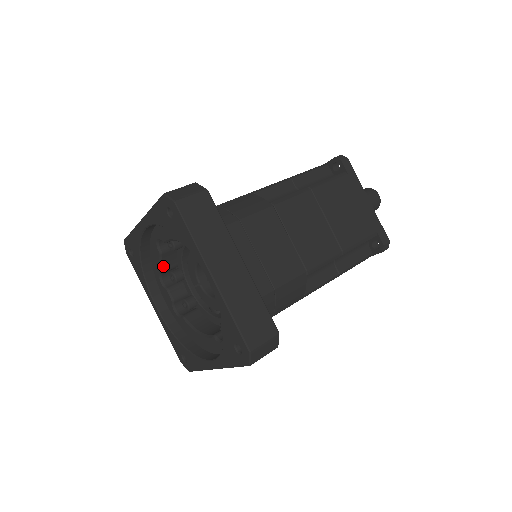
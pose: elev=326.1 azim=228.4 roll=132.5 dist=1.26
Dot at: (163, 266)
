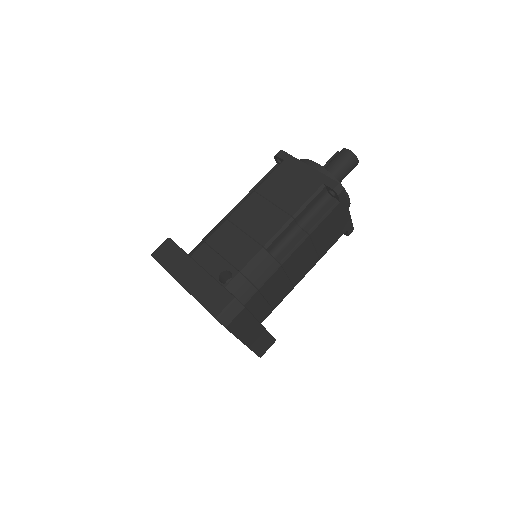
Dot at: occluded
